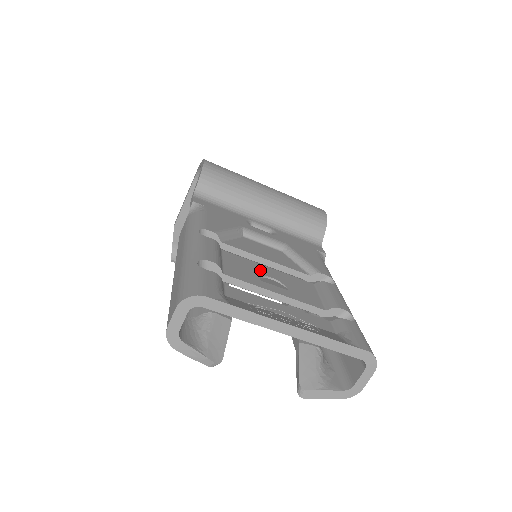
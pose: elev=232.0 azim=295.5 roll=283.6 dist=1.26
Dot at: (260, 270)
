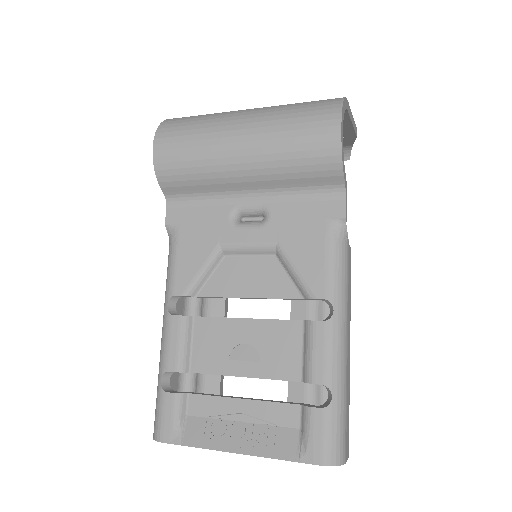
Dot at: (233, 335)
